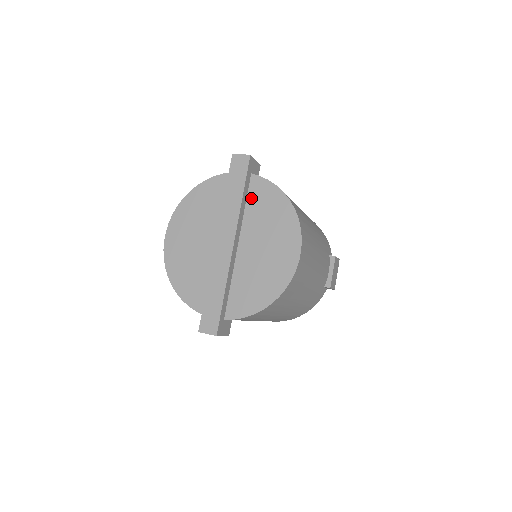
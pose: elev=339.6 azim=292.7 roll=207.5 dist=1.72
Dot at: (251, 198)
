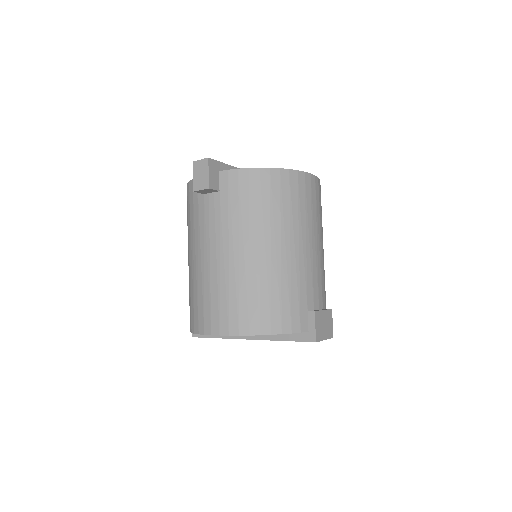
Dot at: occluded
